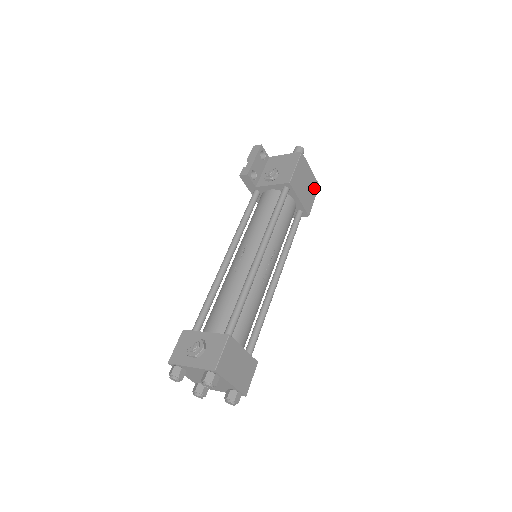
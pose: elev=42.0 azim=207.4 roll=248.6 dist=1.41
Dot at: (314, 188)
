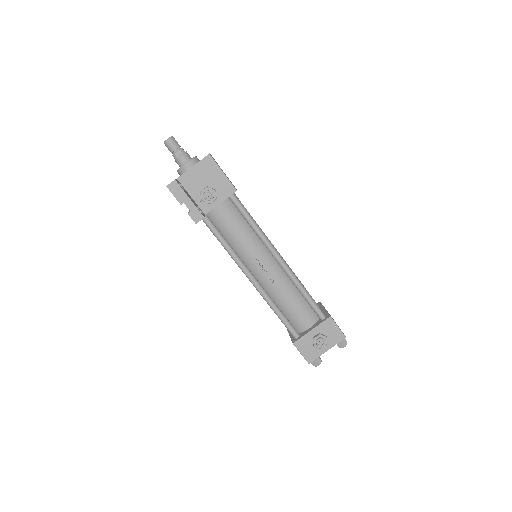
Dot at: occluded
